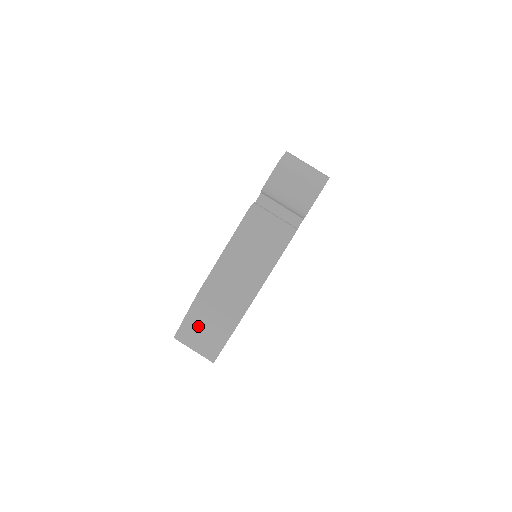
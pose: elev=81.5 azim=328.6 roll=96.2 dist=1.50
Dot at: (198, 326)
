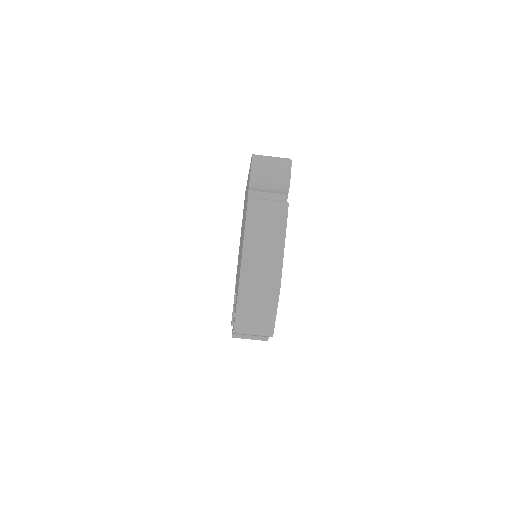
Dot at: (249, 310)
